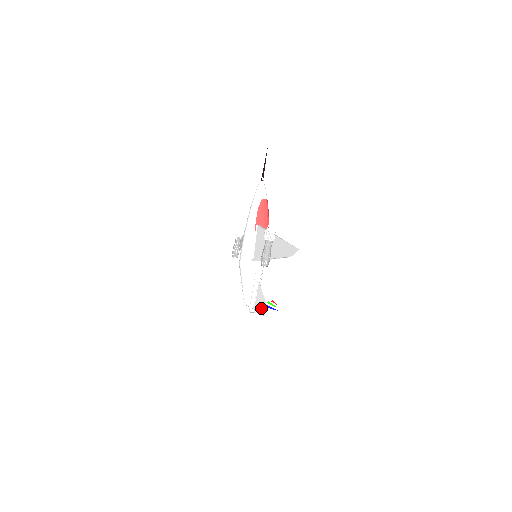
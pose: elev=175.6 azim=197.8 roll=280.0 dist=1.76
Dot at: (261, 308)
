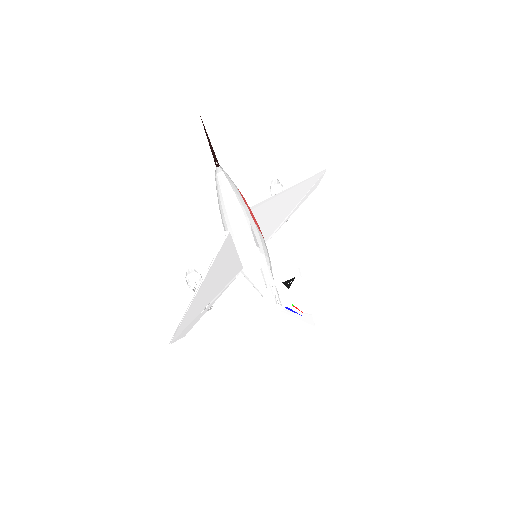
Dot at: (260, 323)
